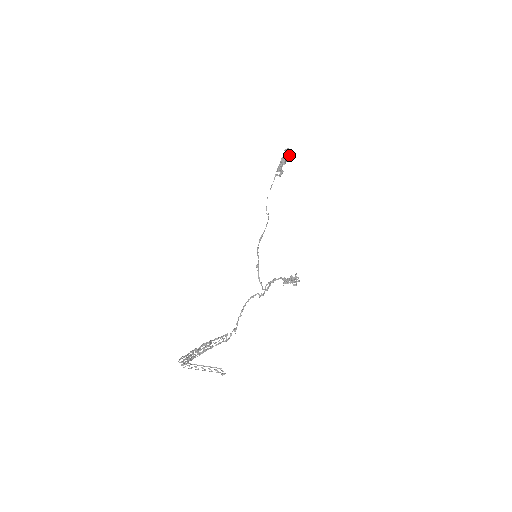
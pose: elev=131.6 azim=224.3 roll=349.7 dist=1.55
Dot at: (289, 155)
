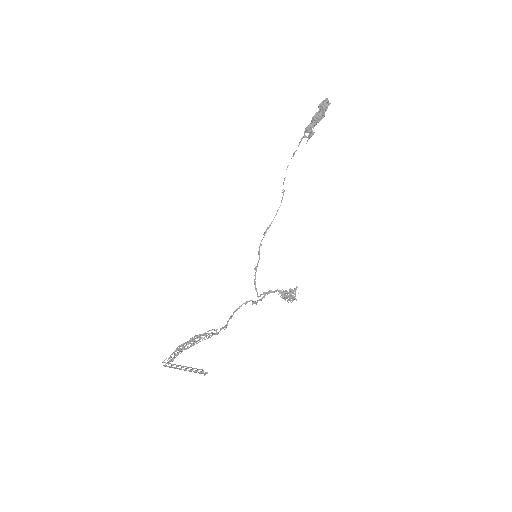
Dot at: (323, 117)
